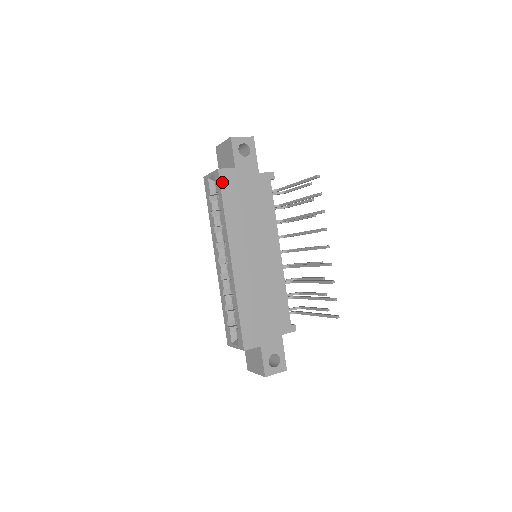
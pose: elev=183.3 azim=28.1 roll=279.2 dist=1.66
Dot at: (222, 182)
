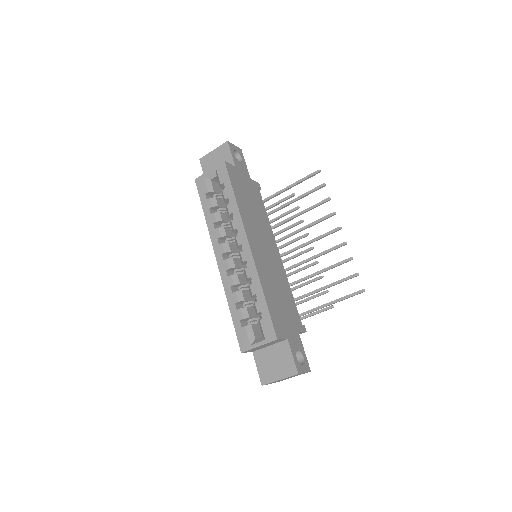
Dot at: (229, 173)
